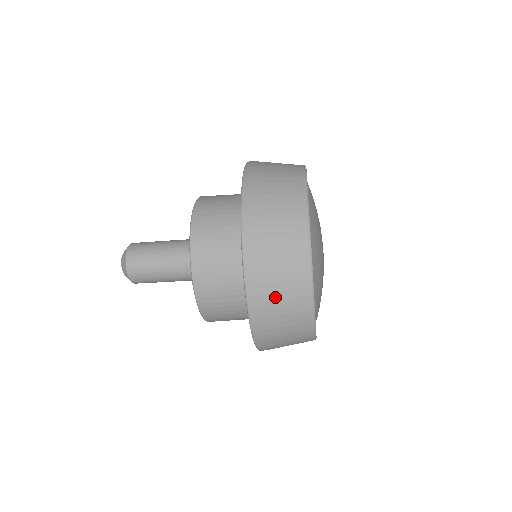
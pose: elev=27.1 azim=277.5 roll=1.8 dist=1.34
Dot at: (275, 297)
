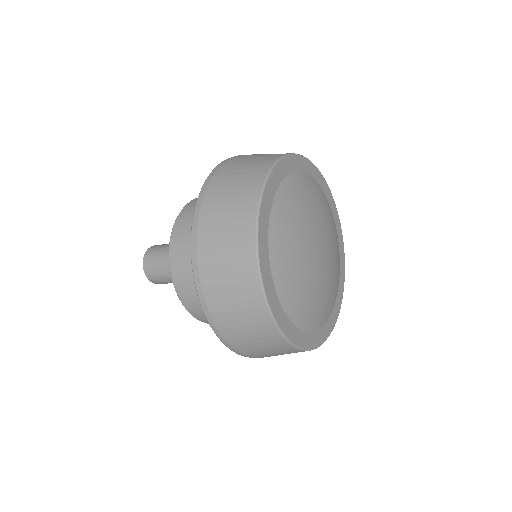
Dot at: (236, 324)
